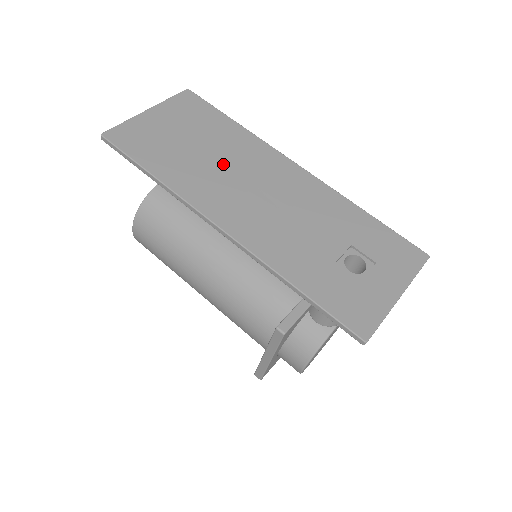
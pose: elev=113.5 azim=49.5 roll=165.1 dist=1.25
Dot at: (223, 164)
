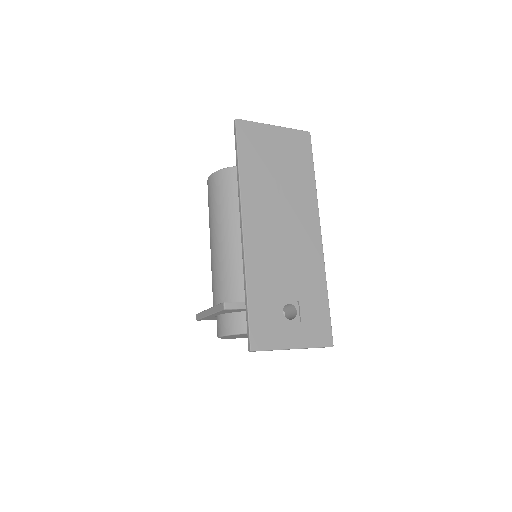
Dot at: (281, 195)
